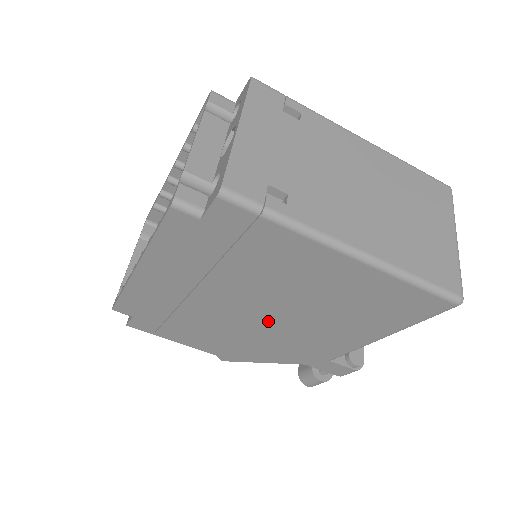
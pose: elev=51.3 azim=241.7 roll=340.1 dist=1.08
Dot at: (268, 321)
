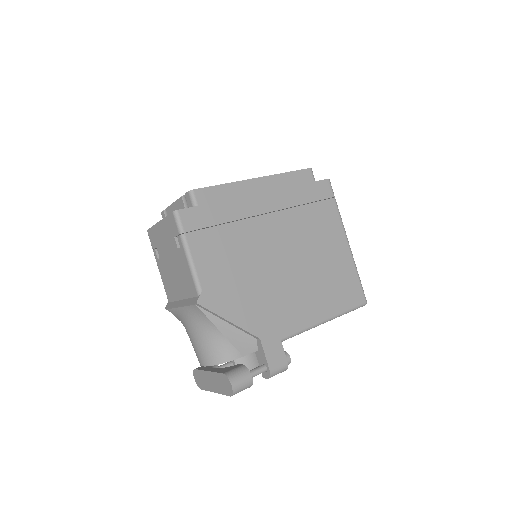
Dot at: (281, 267)
